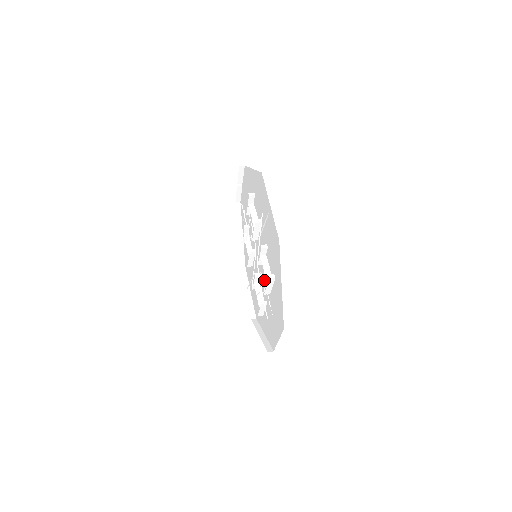
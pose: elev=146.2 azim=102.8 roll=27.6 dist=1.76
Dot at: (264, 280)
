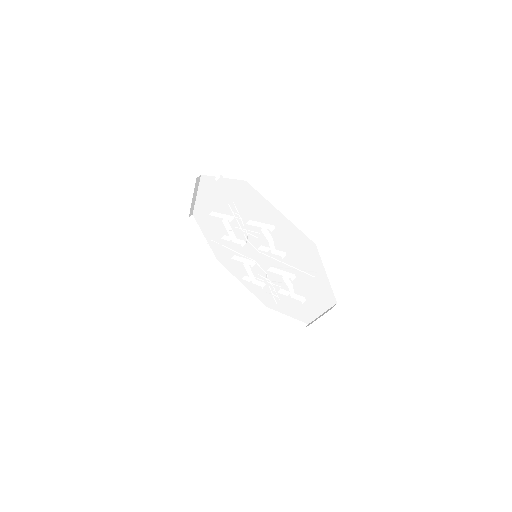
Dot at: (266, 273)
